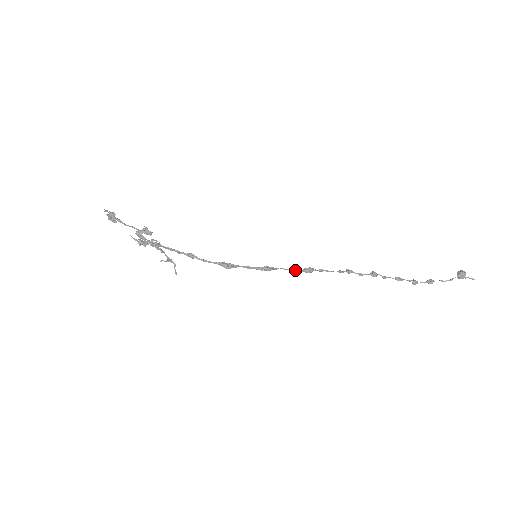
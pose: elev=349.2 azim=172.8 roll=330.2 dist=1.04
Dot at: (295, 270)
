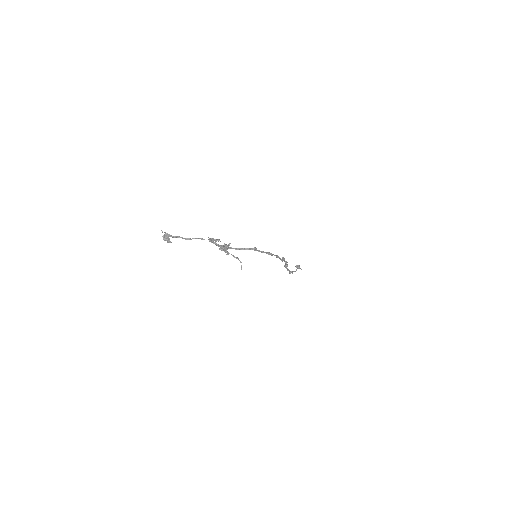
Dot at: (281, 259)
